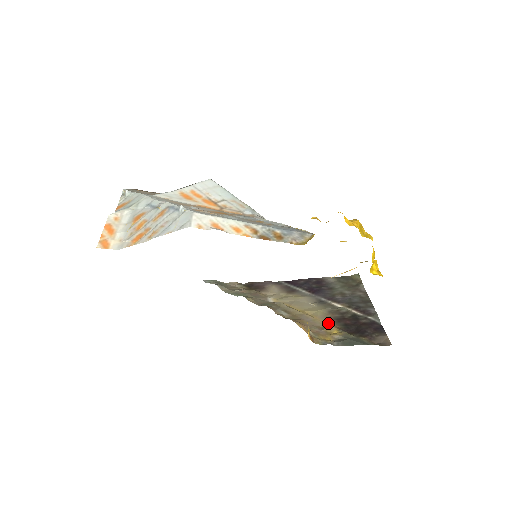
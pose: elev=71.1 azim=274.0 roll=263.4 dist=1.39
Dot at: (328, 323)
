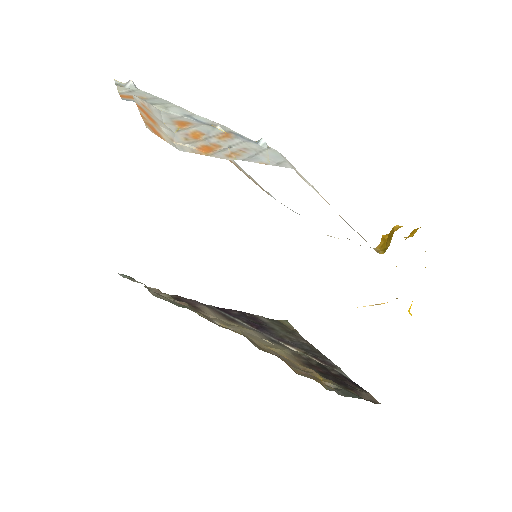
Dot at: (304, 366)
